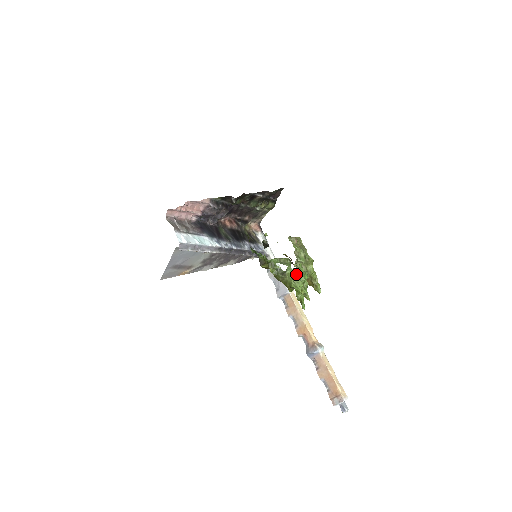
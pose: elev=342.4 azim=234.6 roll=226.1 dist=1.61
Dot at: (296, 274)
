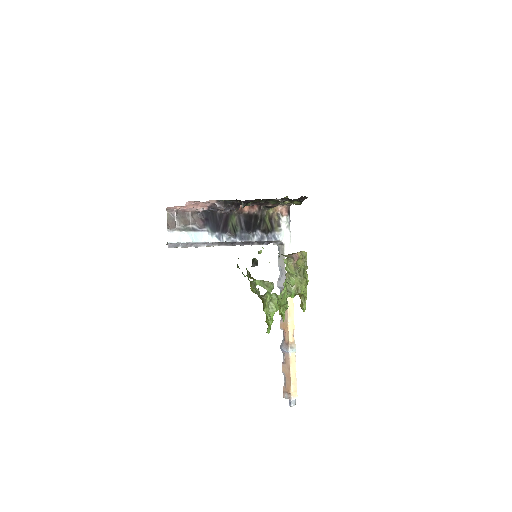
Dot at: (276, 298)
